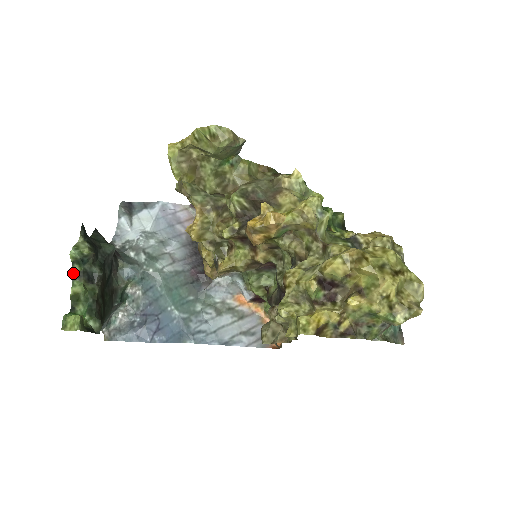
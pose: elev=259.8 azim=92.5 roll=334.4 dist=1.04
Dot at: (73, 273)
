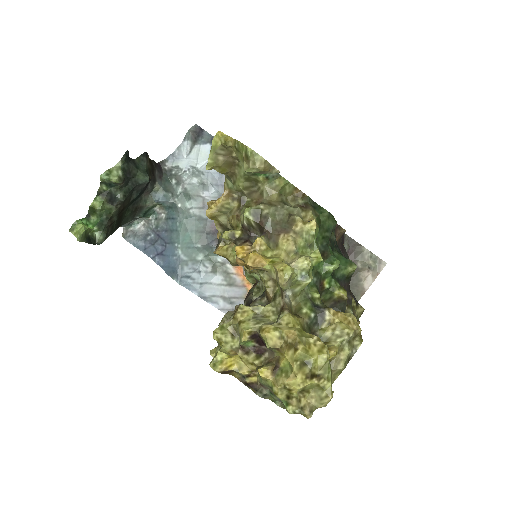
Dot at: (99, 190)
